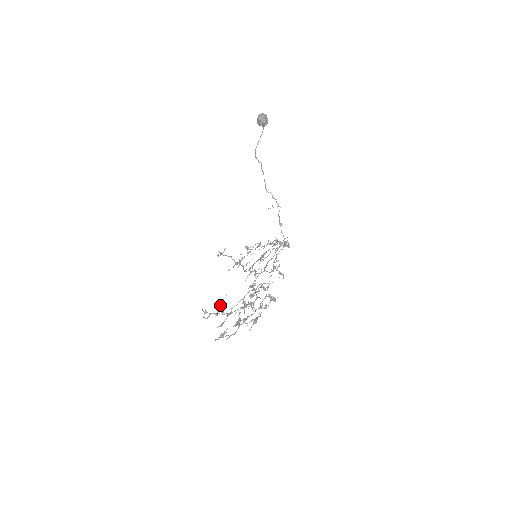
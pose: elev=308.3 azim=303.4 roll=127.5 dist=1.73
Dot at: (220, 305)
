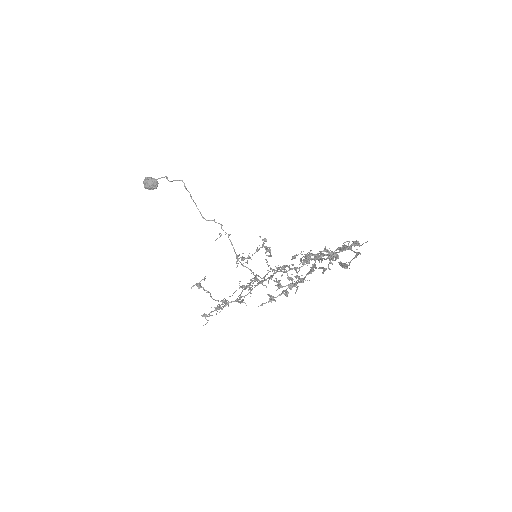
Dot at: (280, 286)
